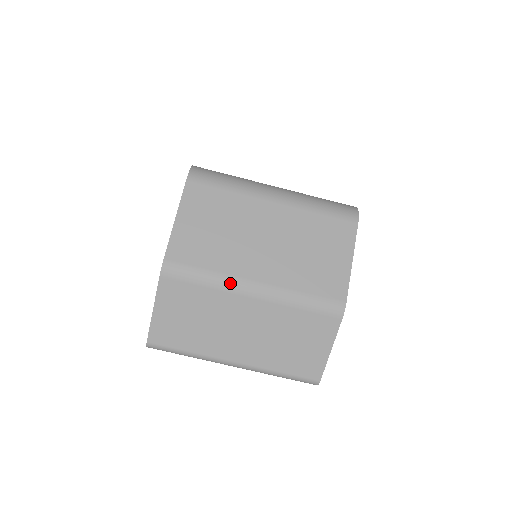
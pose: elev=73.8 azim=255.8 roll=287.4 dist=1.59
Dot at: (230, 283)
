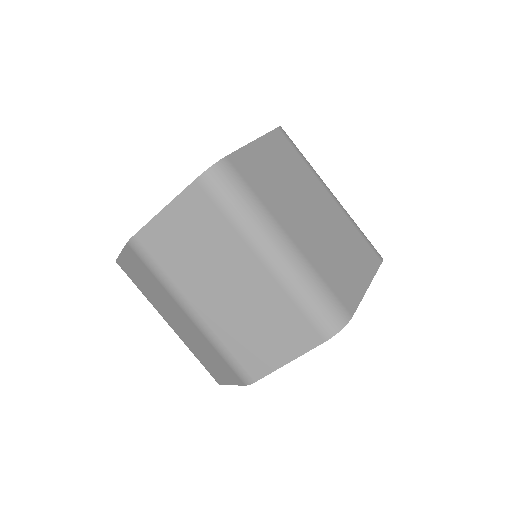
Dot at: (175, 294)
